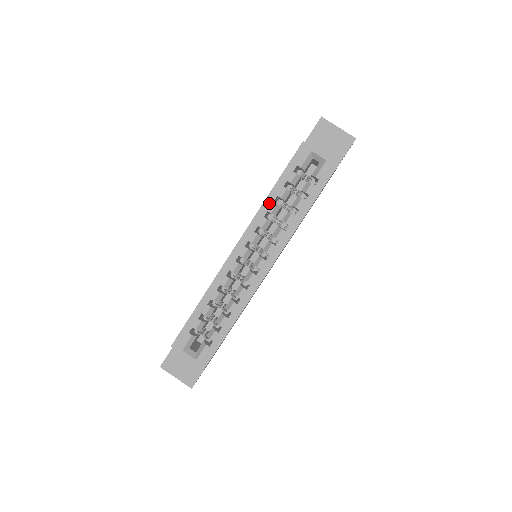
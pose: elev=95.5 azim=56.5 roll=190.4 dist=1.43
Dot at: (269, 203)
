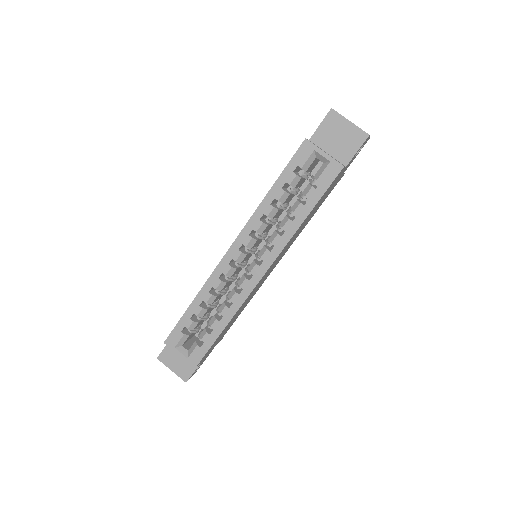
Dot at: (265, 205)
